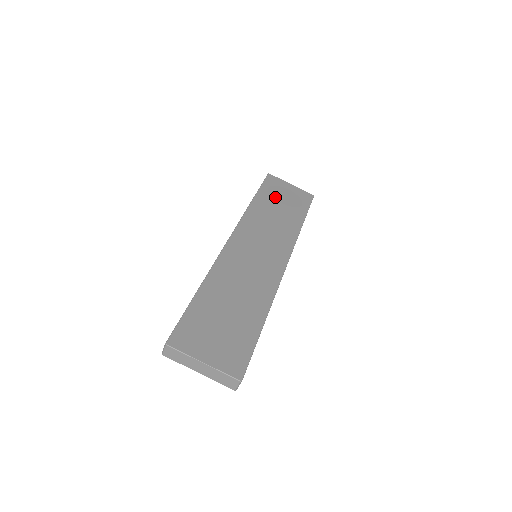
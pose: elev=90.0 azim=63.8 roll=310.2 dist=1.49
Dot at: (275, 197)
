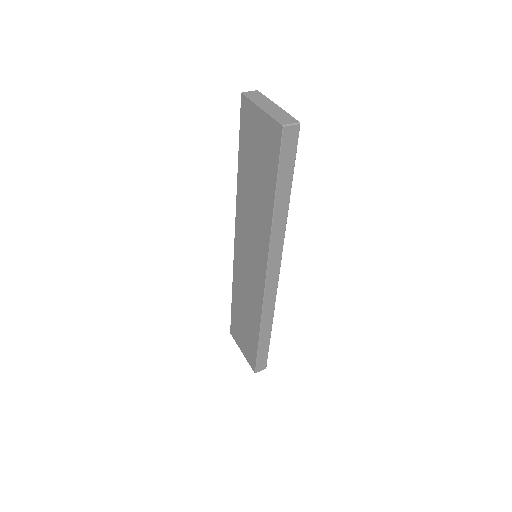
Dot at: occluded
